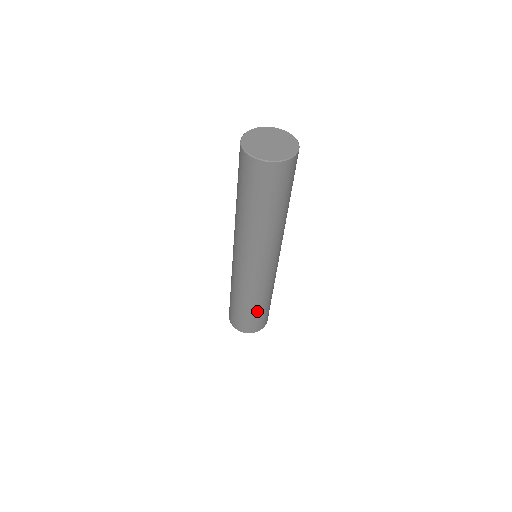
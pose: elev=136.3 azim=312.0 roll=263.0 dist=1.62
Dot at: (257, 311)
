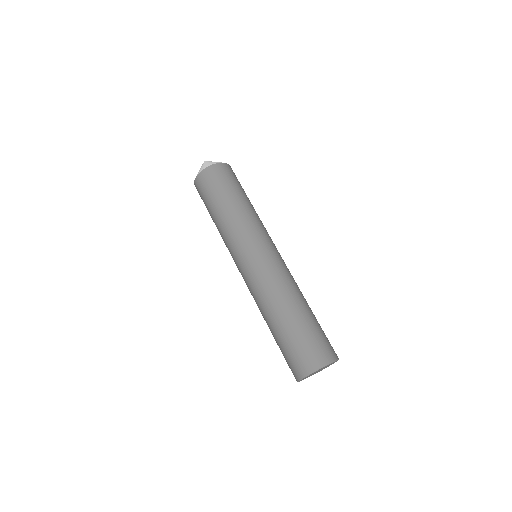
Dot at: occluded
